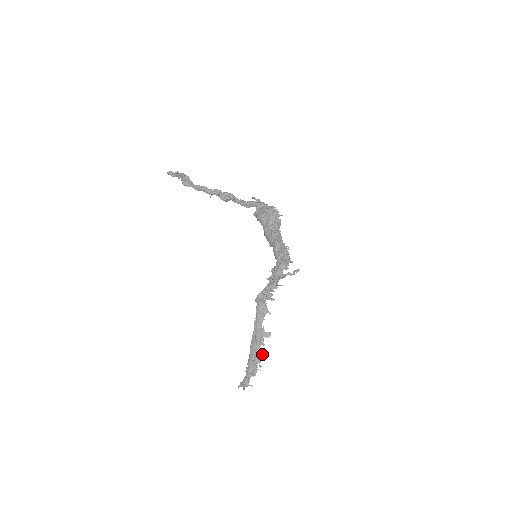
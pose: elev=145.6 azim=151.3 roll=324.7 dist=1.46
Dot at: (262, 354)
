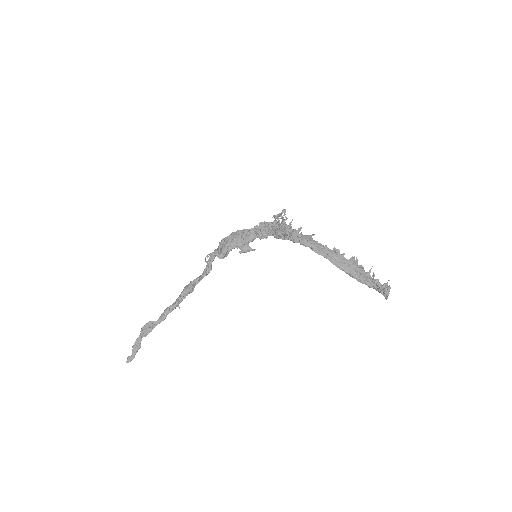
Dot at: (354, 258)
